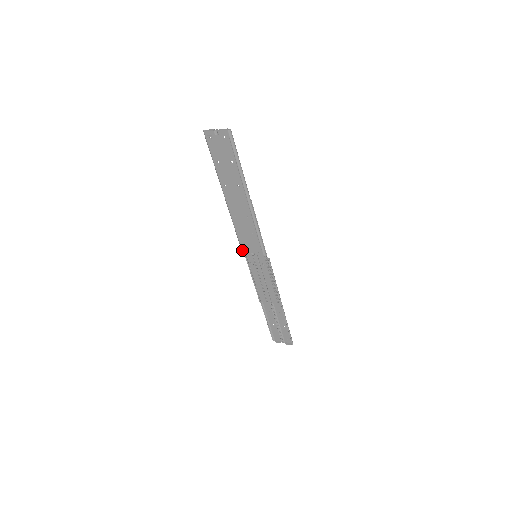
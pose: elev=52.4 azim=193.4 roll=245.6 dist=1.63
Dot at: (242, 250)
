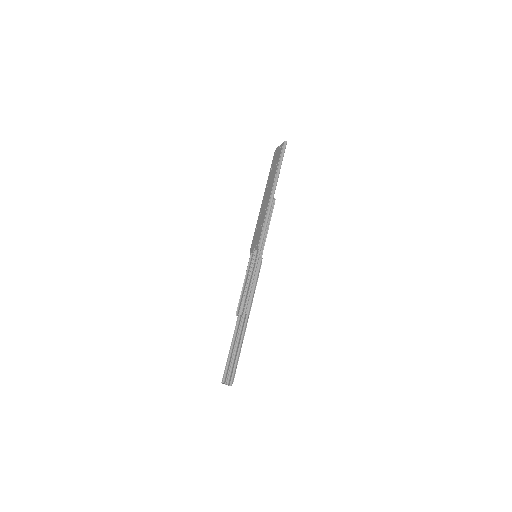
Dot at: (251, 248)
